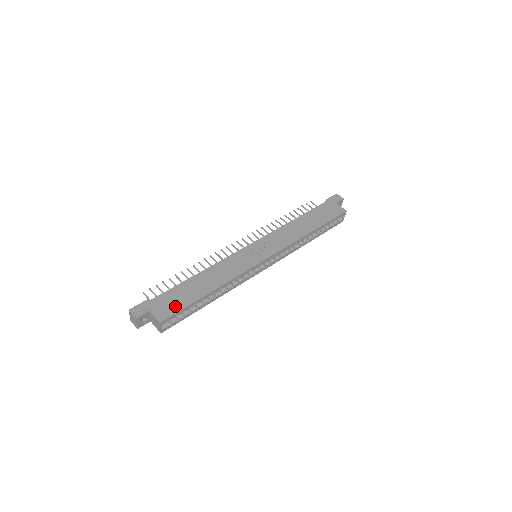
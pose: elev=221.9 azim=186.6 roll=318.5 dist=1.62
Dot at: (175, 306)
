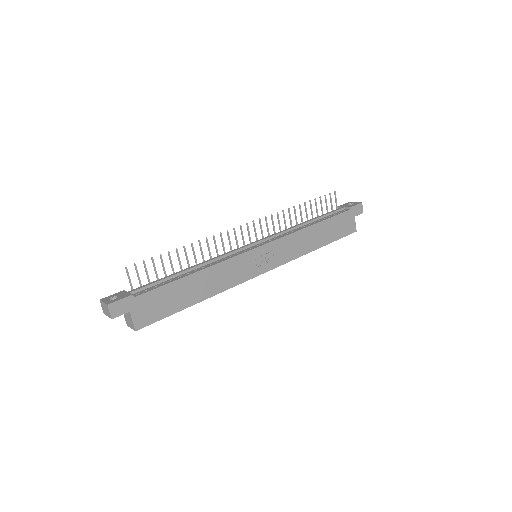
Dot at: (158, 312)
